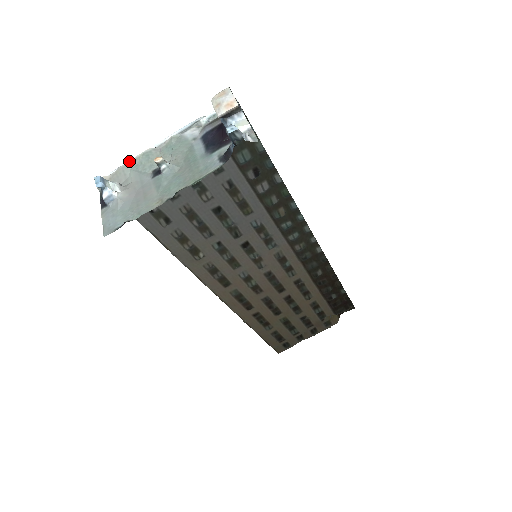
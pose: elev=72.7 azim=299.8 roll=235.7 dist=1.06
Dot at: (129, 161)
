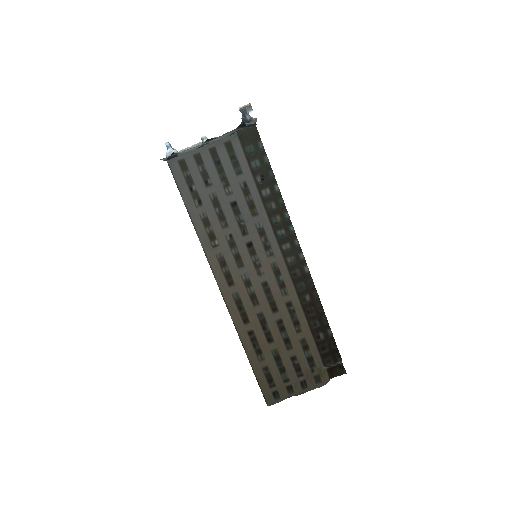
Dot at: (188, 147)
